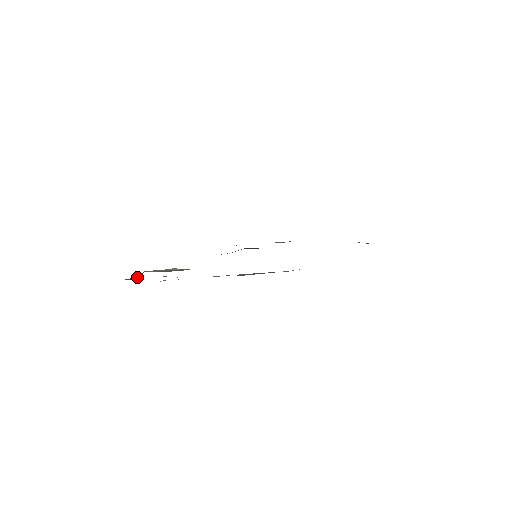
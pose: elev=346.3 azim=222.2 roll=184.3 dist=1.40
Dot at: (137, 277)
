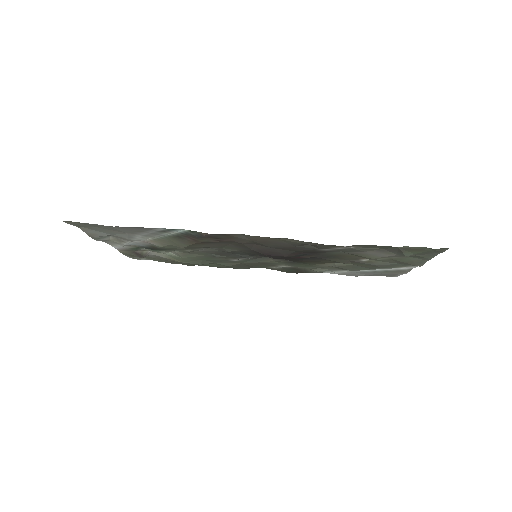
Dot at: (140, 254)
